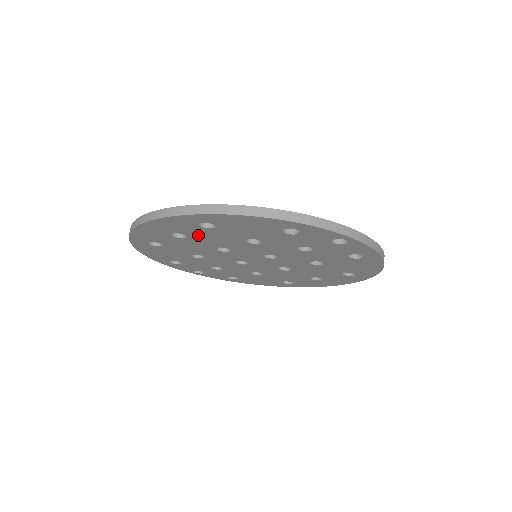
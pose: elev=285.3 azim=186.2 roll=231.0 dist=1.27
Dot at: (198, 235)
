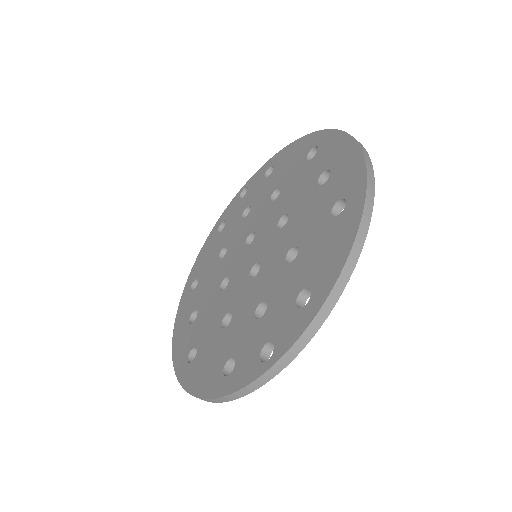
Dot at: occluded
